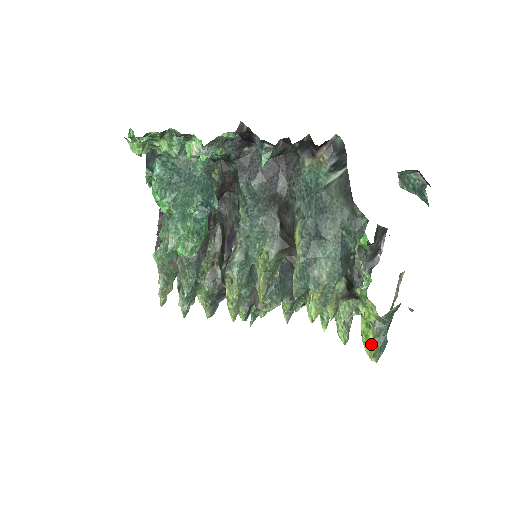
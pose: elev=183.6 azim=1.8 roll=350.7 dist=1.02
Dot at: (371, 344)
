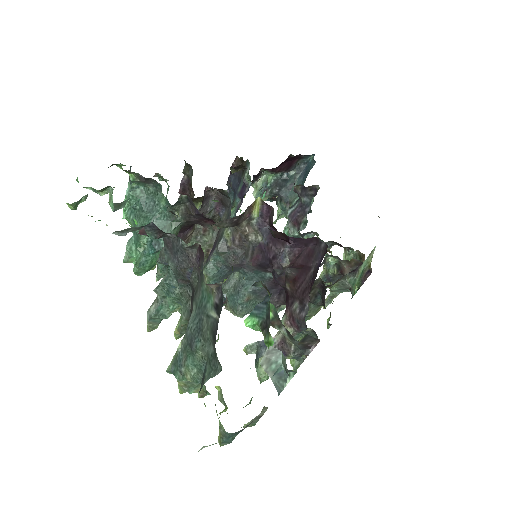
Dot at: (219, 435)
